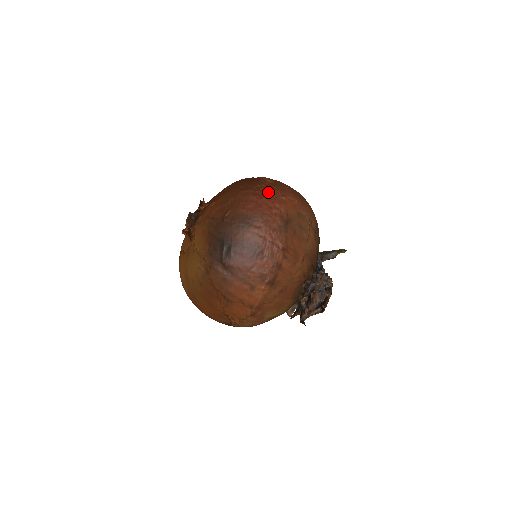
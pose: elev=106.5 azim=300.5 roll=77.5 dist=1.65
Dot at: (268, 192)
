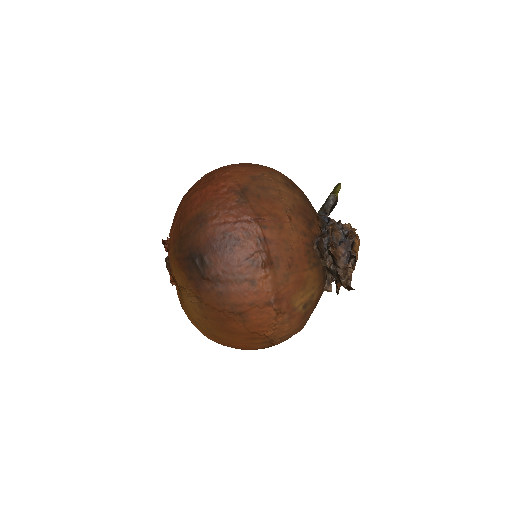
Dot at: (208, 180)
